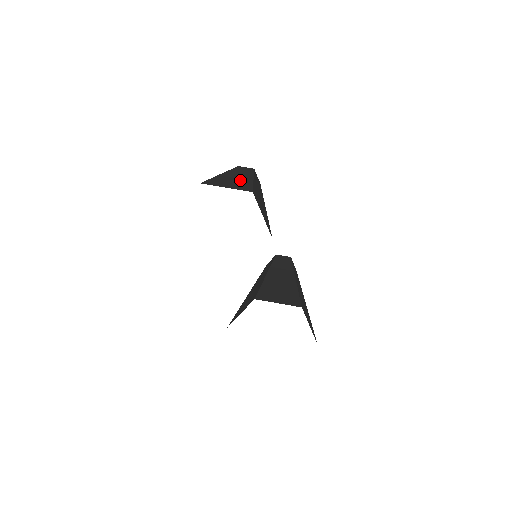
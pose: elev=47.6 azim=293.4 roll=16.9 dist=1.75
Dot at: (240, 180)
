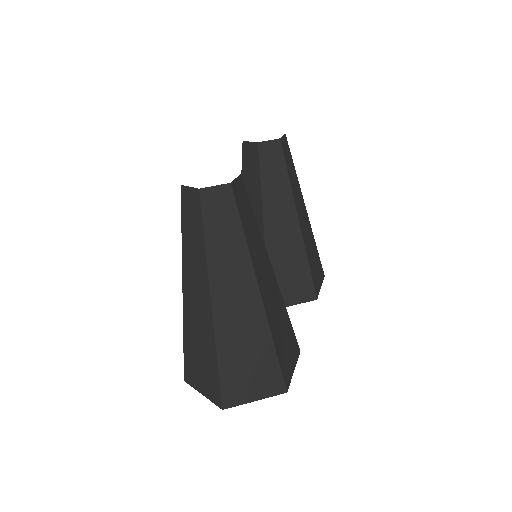
Dot at: (251, 335)
